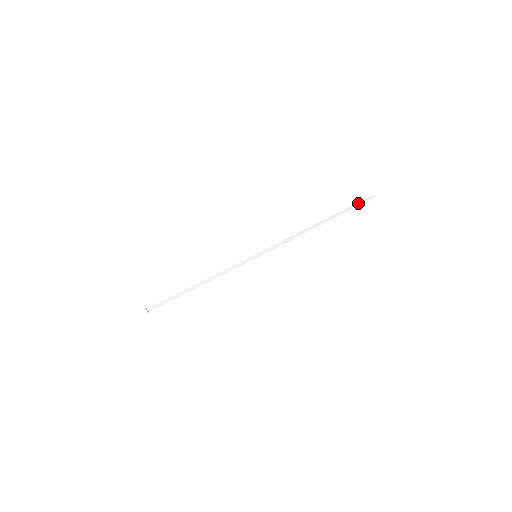
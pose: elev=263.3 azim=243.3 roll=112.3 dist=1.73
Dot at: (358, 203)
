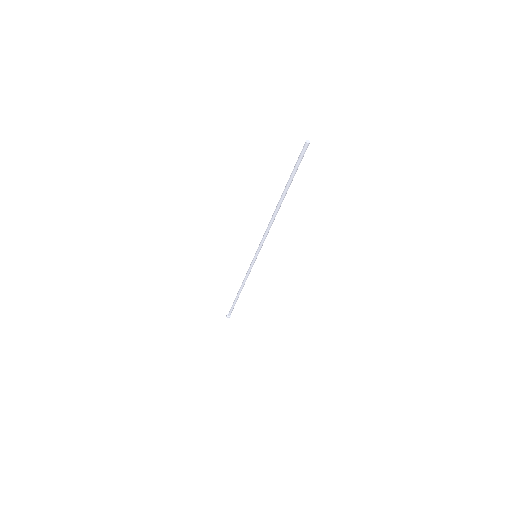
Dot at: occluded
